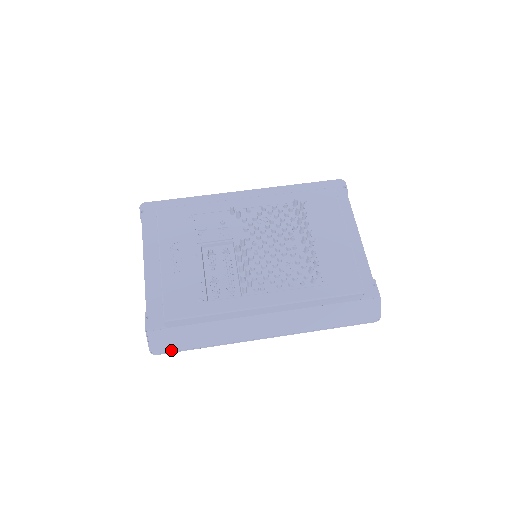
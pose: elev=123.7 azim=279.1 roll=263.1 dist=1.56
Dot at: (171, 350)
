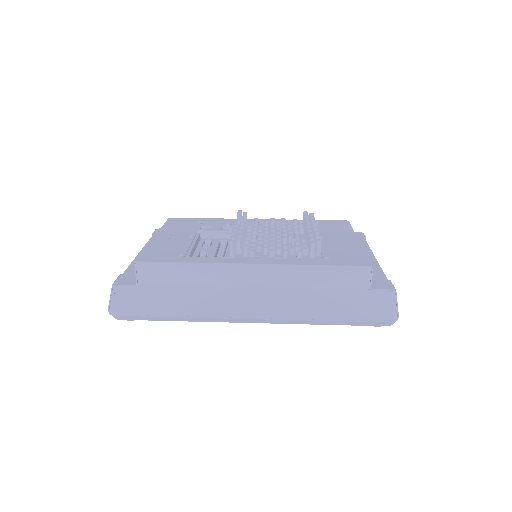
Dot at: (133, 313)
